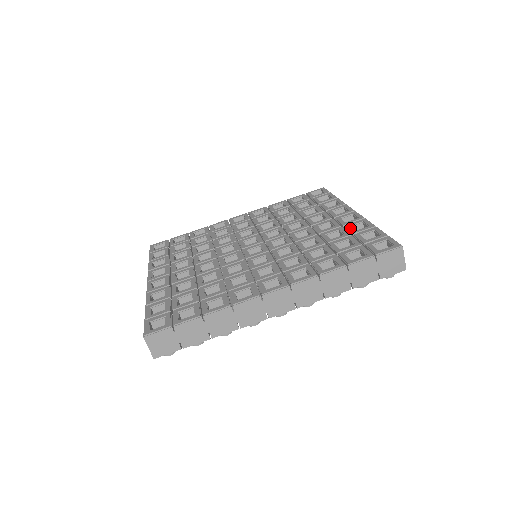
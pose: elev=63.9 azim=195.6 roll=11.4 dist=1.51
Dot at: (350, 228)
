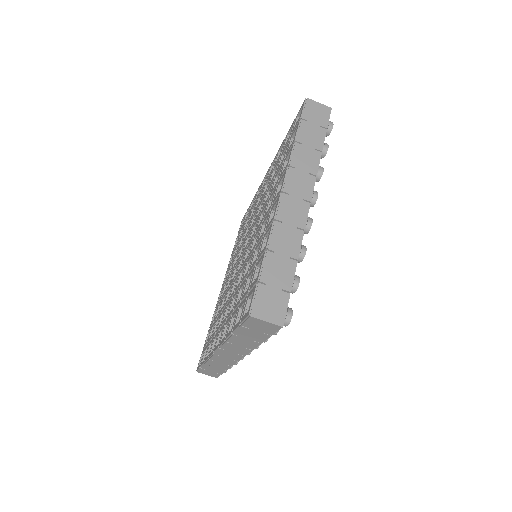
Dot at: (261, 245)
